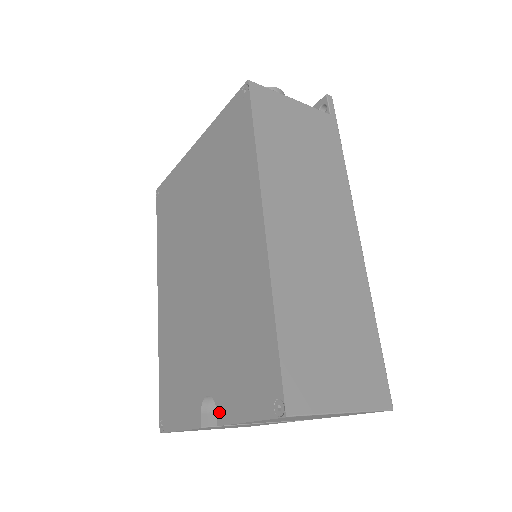
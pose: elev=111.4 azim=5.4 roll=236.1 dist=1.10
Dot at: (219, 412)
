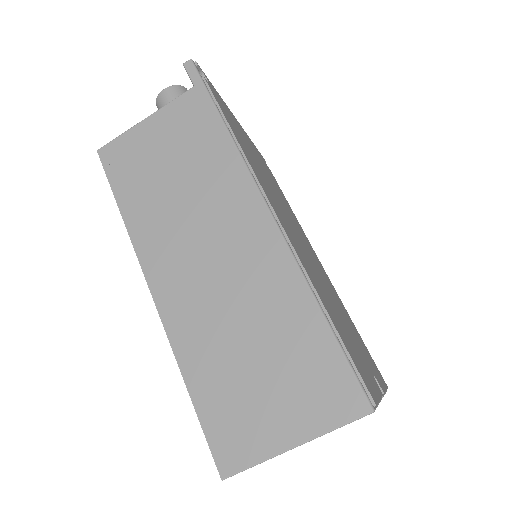
Dot at: occluded
